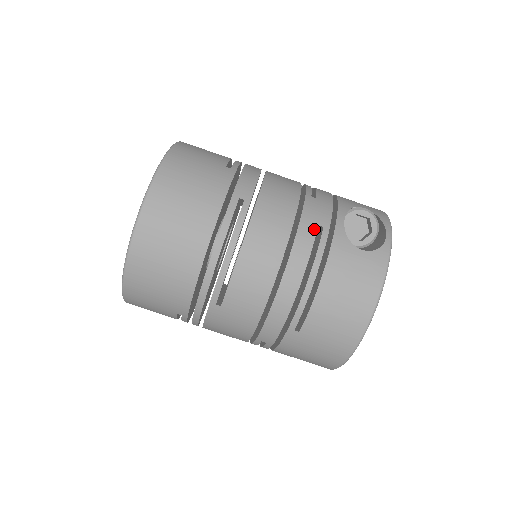
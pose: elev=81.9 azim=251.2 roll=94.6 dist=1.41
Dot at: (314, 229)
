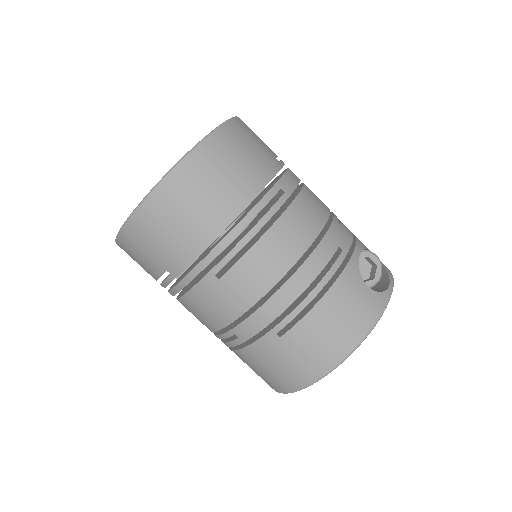
Dot at: (334, 248)
